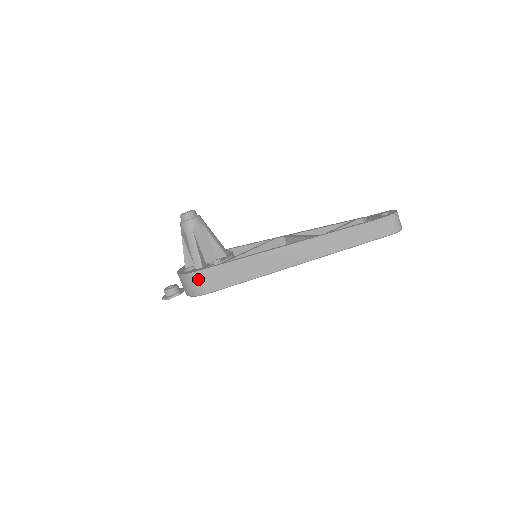
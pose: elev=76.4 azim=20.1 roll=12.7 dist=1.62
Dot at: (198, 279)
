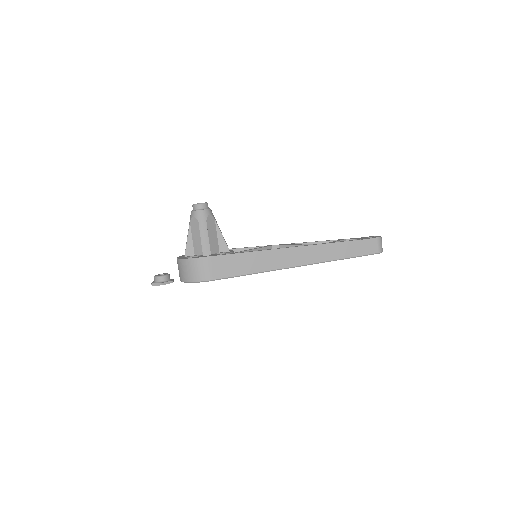
Dot at: (207, 264)
